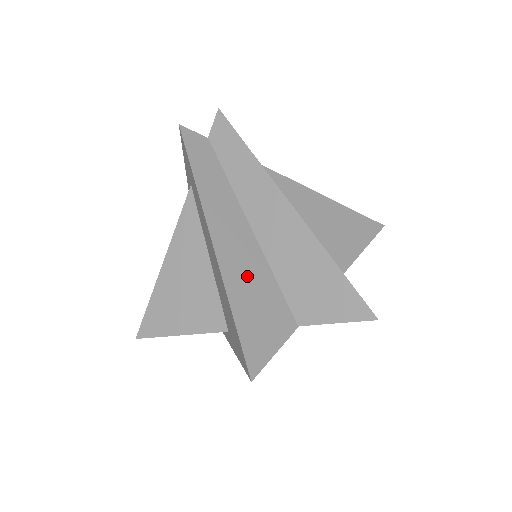
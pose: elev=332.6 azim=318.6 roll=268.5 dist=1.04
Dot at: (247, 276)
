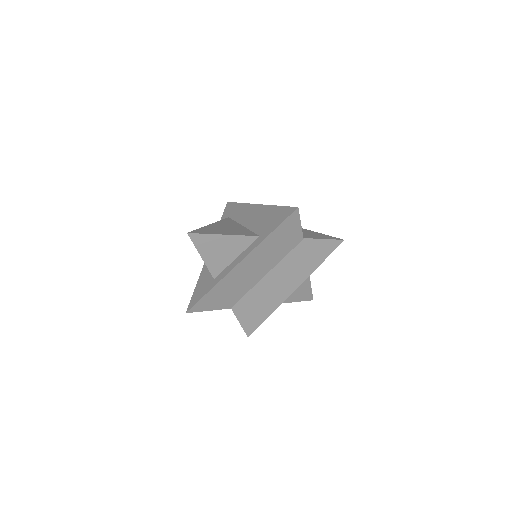
Dot at: occluded
